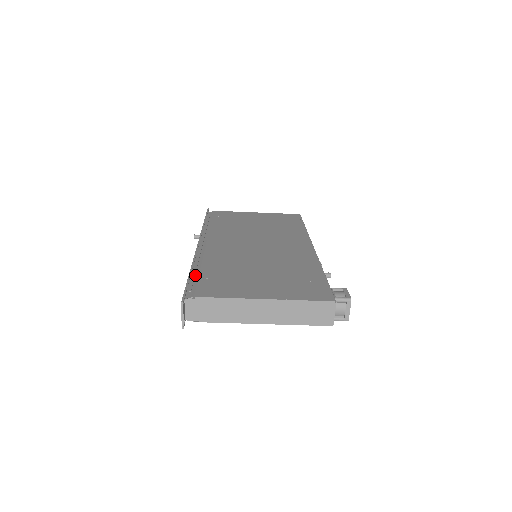
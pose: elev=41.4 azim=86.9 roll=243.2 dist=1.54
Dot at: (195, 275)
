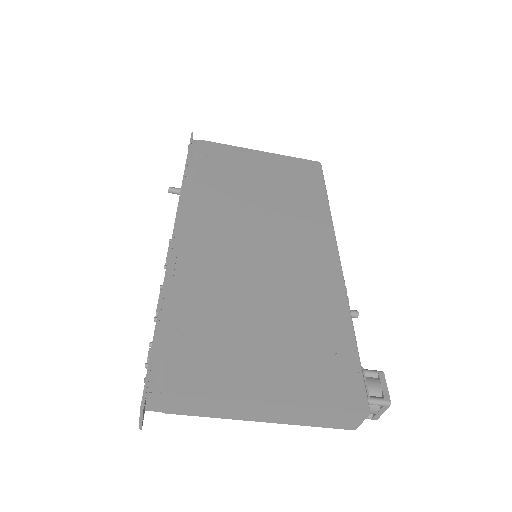
Dot at: (165, 323)
